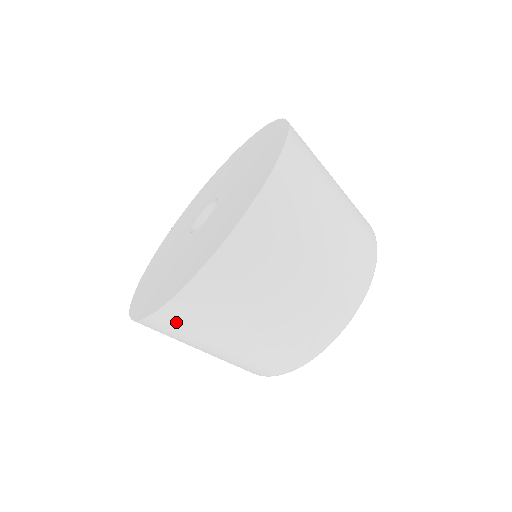
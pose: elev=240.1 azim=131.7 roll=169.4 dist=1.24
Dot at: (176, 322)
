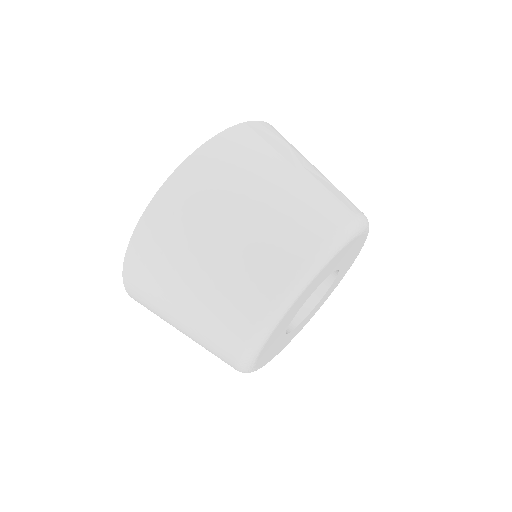
Dot at: (244, 142)
